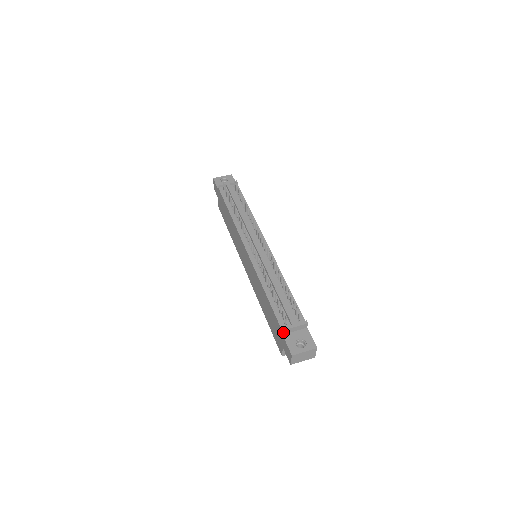
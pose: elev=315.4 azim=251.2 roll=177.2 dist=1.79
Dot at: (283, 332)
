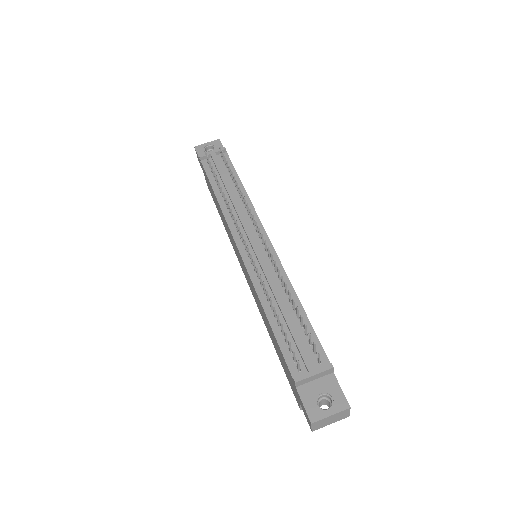
Dot at: (296, 384)
